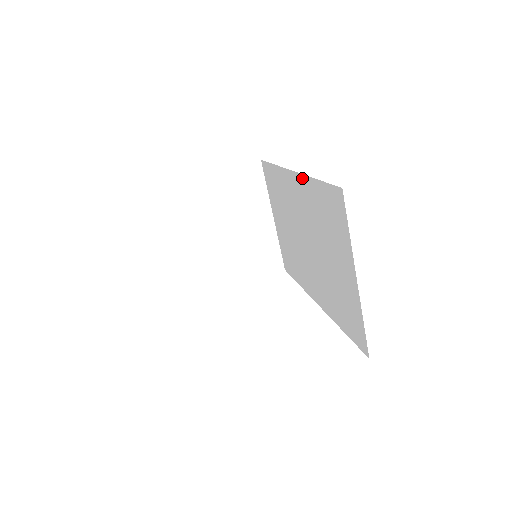
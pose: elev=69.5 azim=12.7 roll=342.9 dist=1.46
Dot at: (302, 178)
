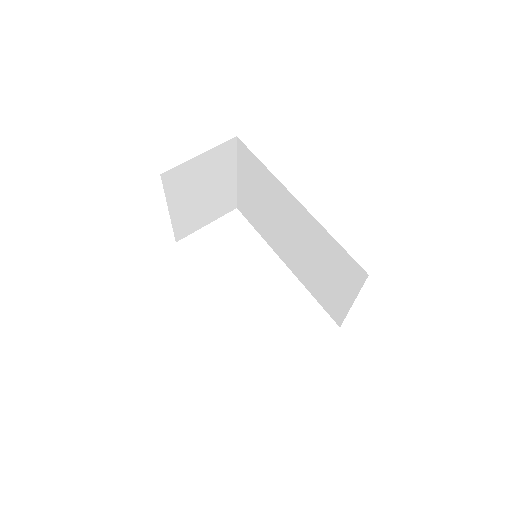
Dot at: (313, 219)
